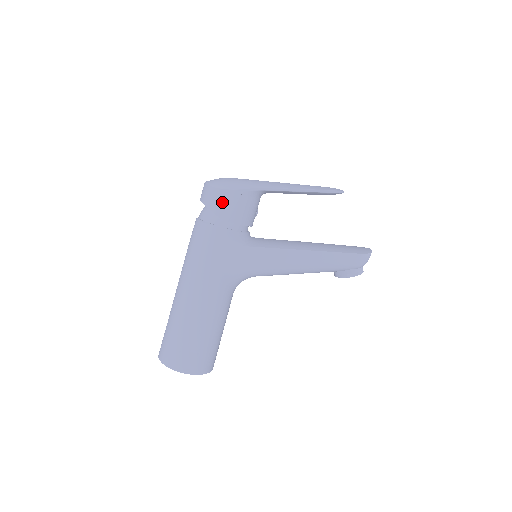
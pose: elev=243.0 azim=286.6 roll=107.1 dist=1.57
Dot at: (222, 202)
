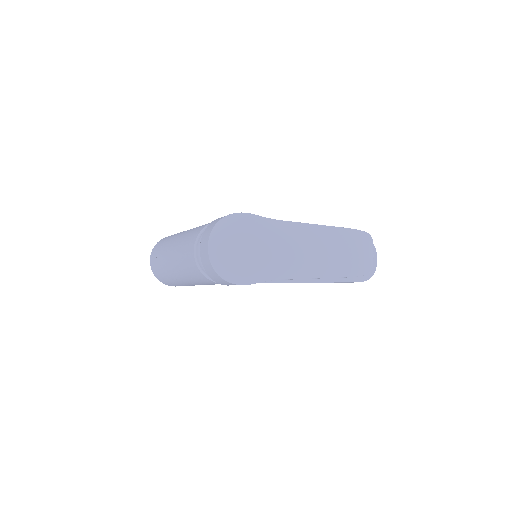
Dot at: (226, 284)
